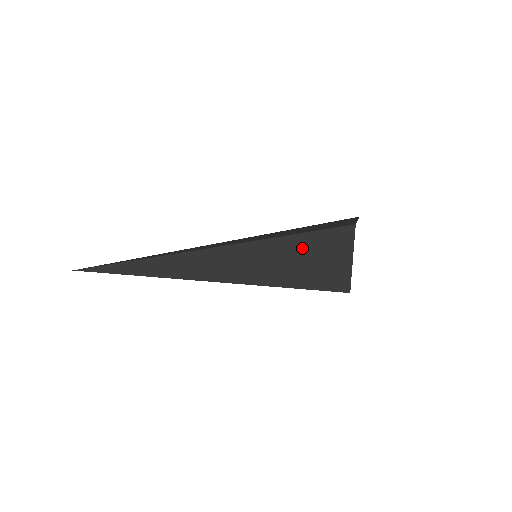
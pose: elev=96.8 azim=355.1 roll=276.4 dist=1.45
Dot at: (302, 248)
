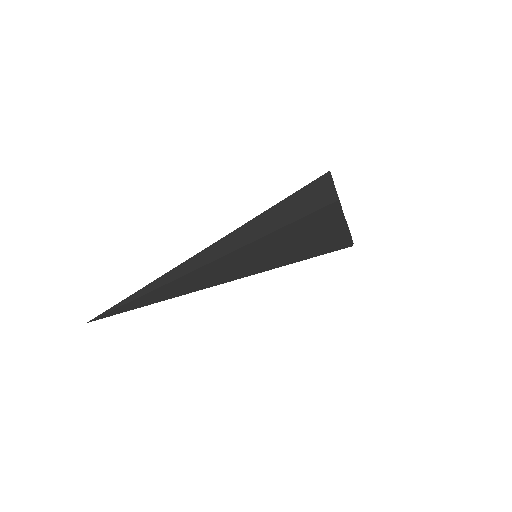
Dot at: (296, 232)
